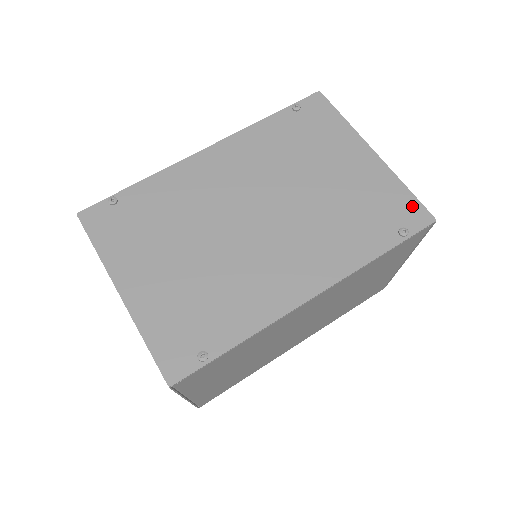
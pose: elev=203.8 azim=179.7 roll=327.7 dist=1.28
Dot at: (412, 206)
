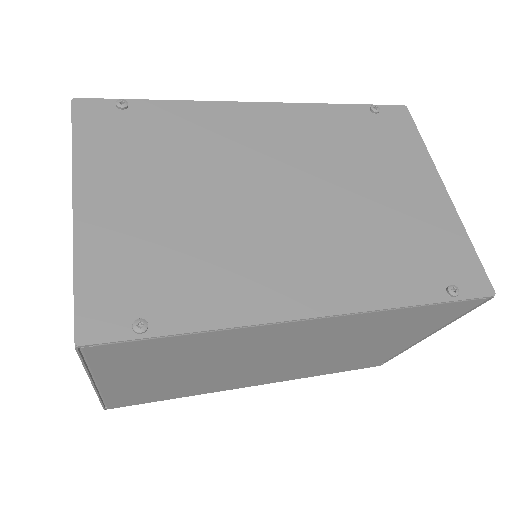
Dot at: (472, 267)
